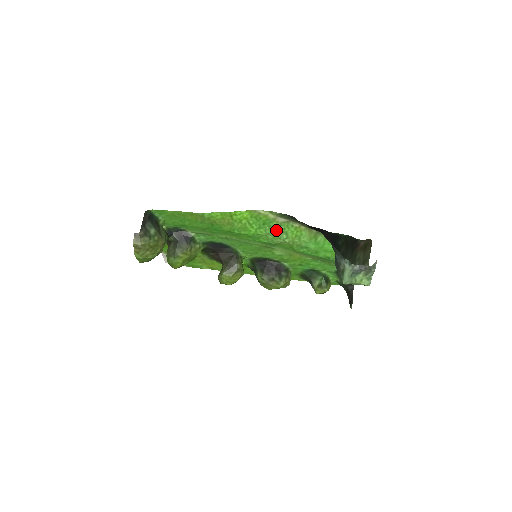
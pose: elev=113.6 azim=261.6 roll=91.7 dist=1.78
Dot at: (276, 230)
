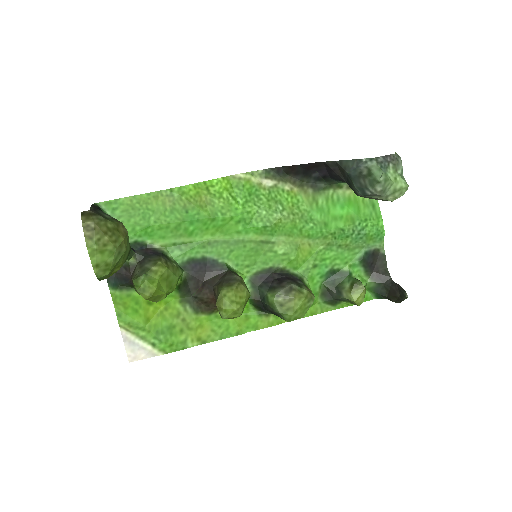
Dot at: (267, 200)
